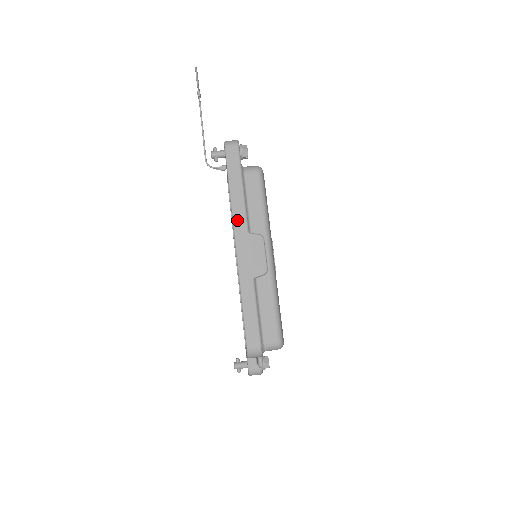
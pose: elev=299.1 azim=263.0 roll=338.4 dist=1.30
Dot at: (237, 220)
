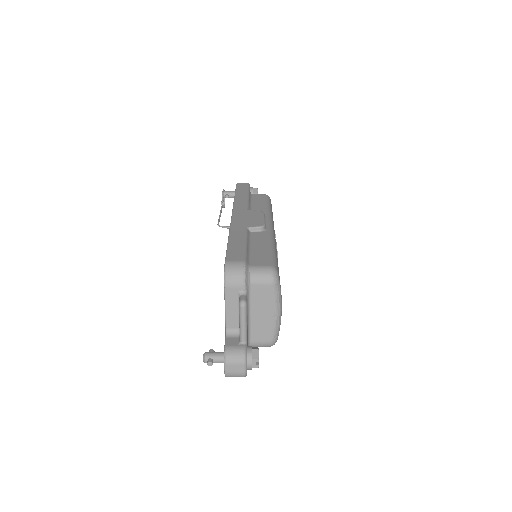
Dot at: (238, 205)
